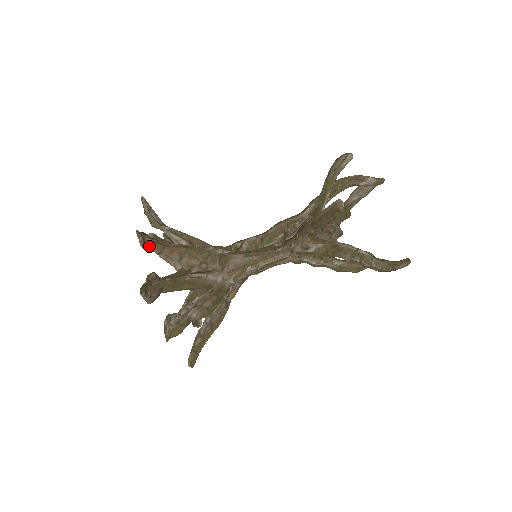
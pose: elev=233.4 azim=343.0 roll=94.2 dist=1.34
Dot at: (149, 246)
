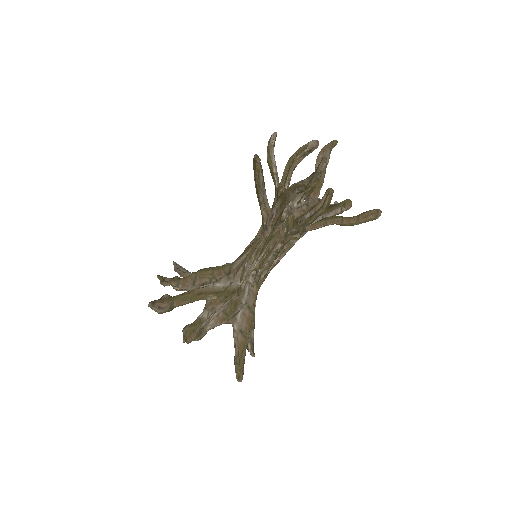
Dot at: (168, 282)
